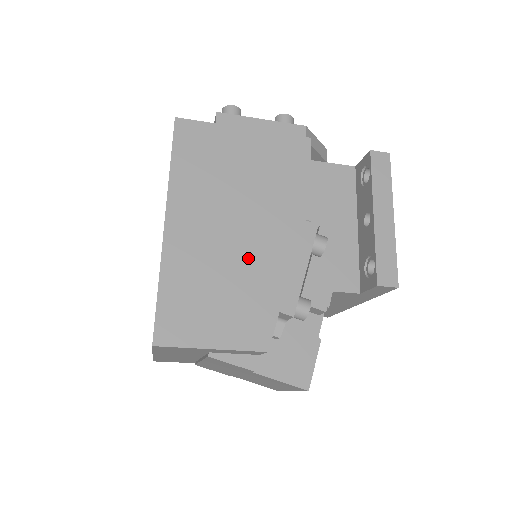
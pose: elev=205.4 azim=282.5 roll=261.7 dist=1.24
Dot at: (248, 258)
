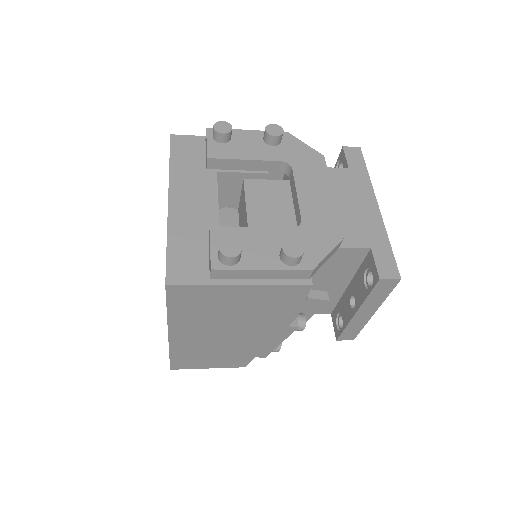
Dot at: (235, 343)
